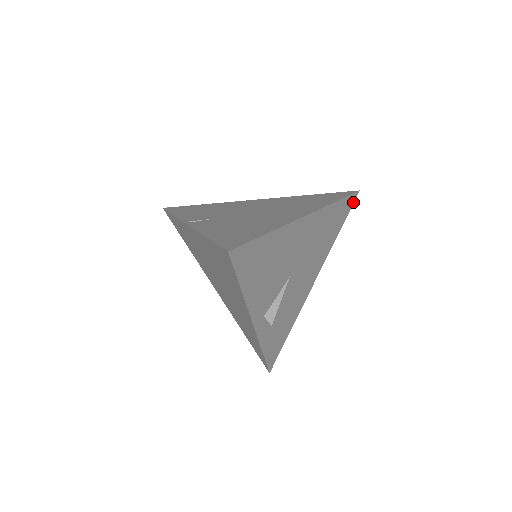
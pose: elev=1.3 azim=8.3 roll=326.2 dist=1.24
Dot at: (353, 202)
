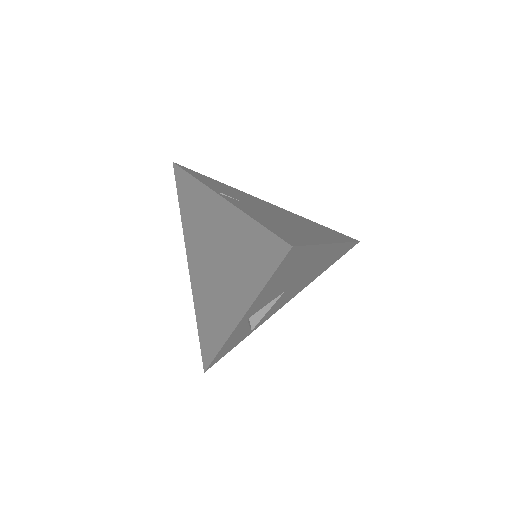
Dot at: (350, 248)
